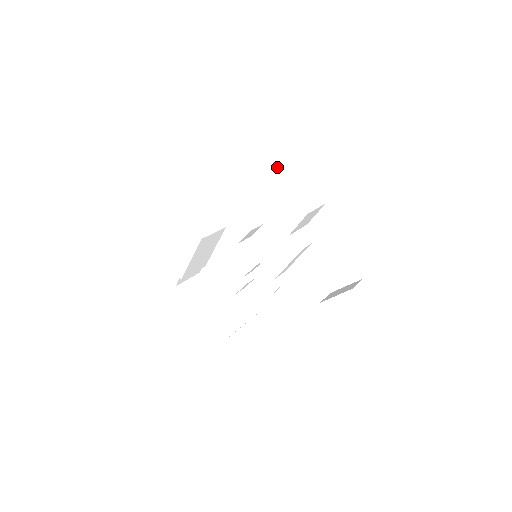
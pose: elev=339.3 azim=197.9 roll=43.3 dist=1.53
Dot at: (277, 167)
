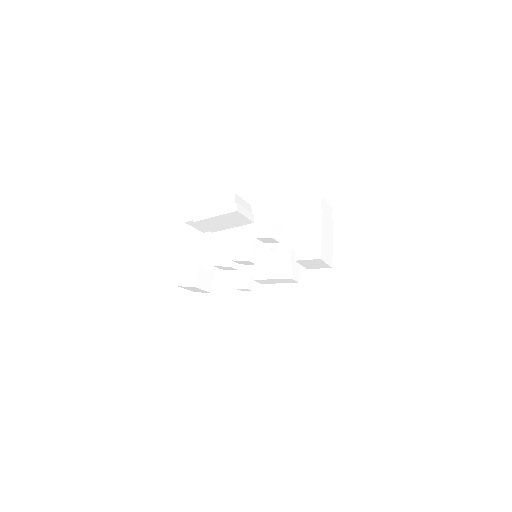
Dot at: (329, 218)
